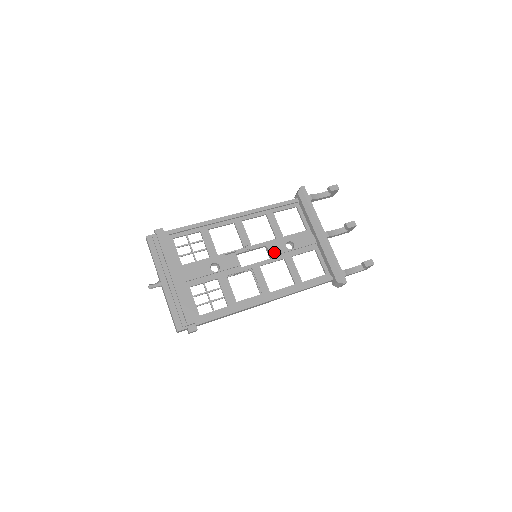
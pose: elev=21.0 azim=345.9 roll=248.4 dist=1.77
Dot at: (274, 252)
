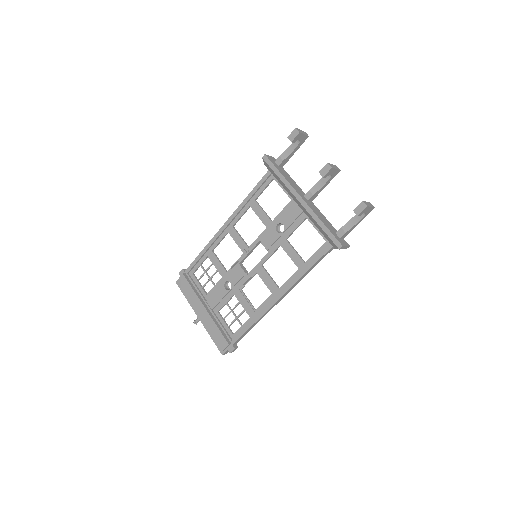
Dot at: (268, 244)
